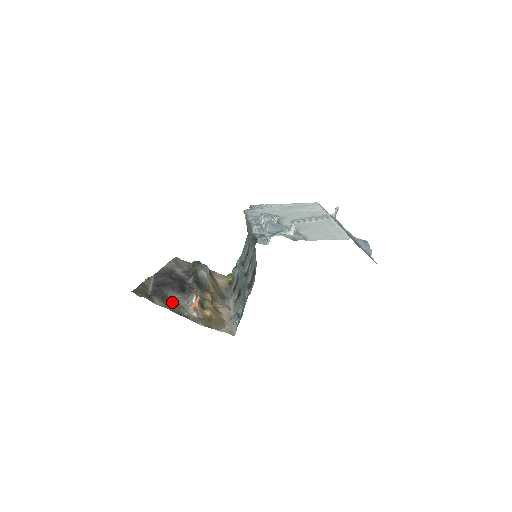
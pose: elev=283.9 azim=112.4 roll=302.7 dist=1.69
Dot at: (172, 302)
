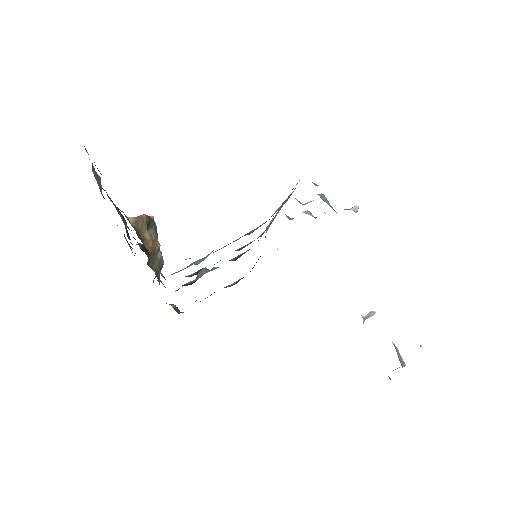
Dot at: occluded
